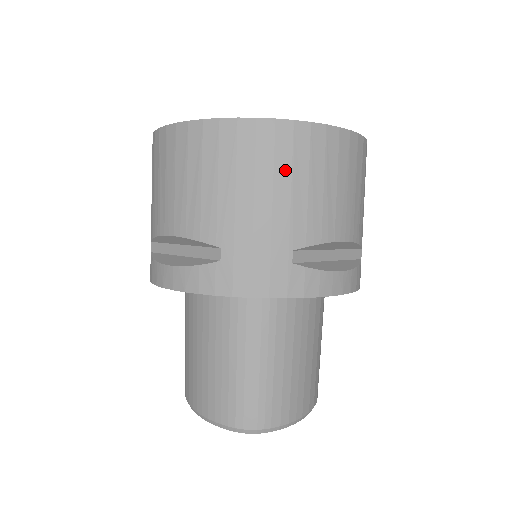
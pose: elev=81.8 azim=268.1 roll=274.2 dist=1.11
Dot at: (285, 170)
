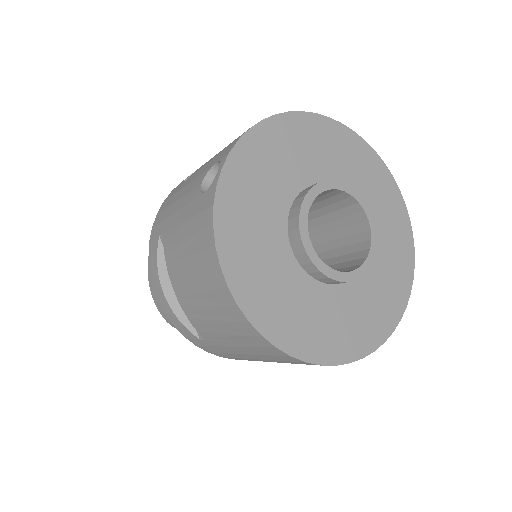
Dot at: (286, 362)
